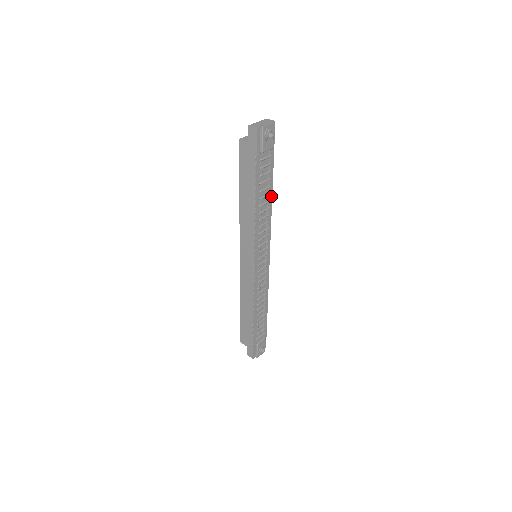
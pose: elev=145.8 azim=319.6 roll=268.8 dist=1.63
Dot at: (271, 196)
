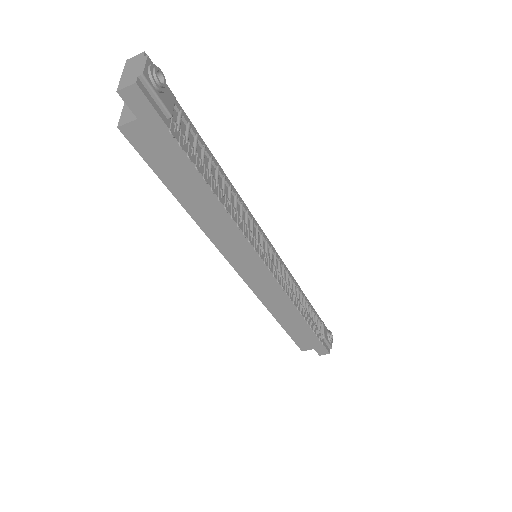
Dot at: (220, 169)
